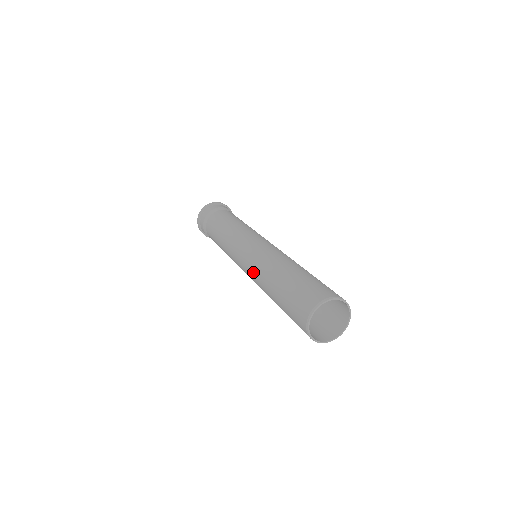
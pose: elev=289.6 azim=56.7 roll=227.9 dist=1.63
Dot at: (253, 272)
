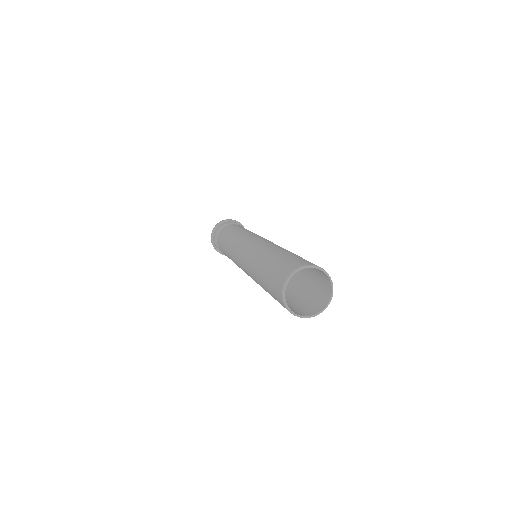
Dot at: (247, 258)
